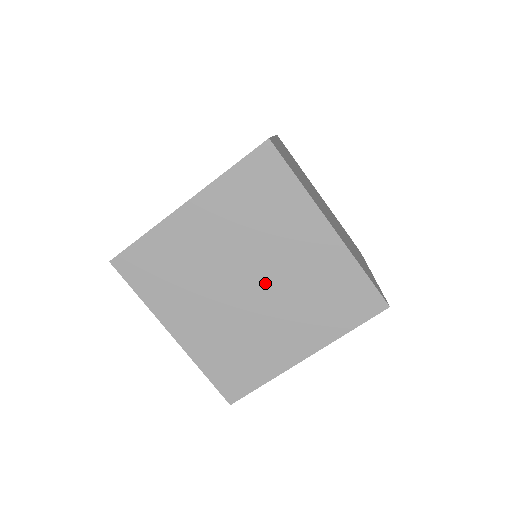
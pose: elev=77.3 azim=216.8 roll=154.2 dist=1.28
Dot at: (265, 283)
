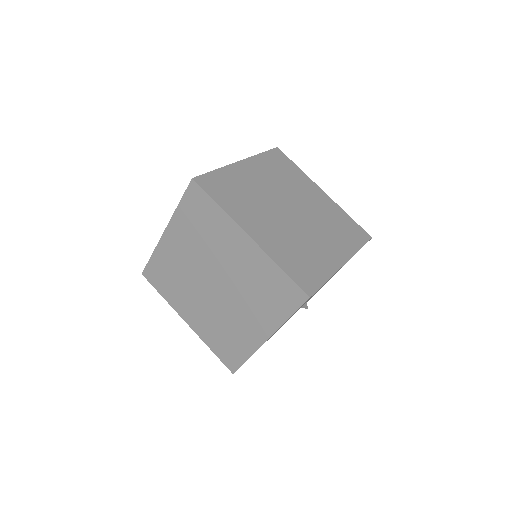
Dot at: (301, 212)
